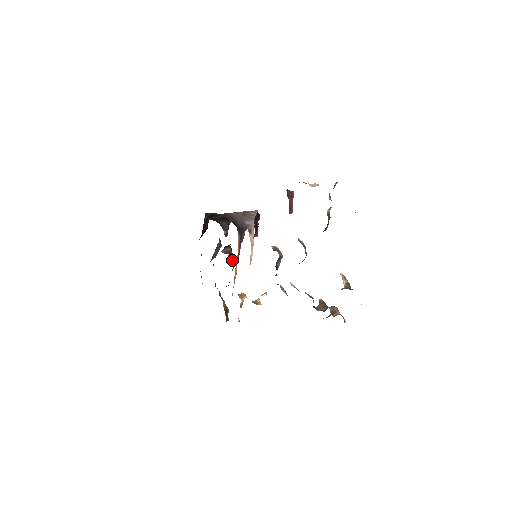
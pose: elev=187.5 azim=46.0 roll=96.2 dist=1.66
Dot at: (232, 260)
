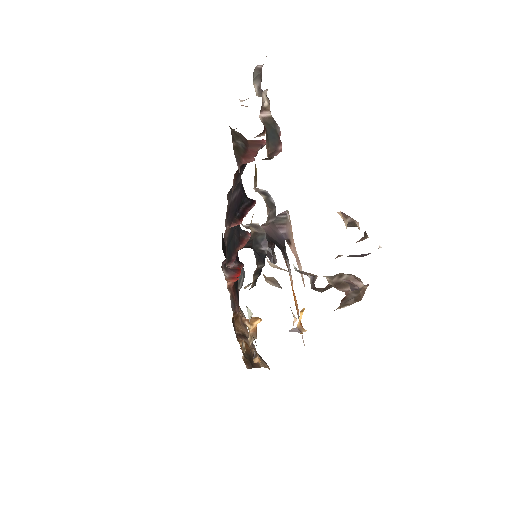
Dot at: (234, 276)
